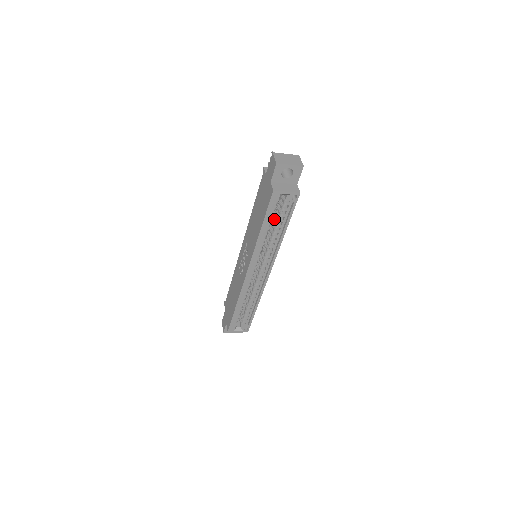
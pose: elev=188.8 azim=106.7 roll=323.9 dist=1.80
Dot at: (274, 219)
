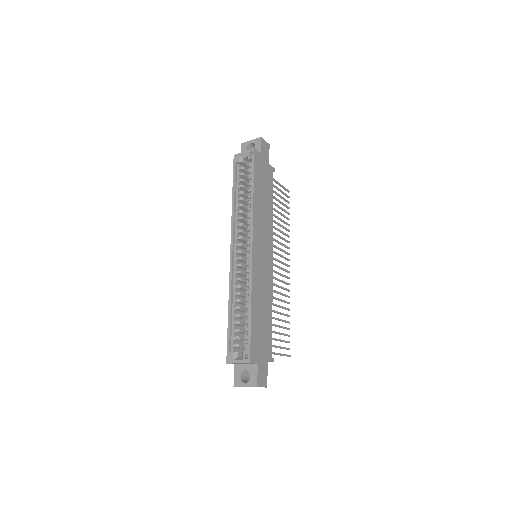
Dot at: occluded
